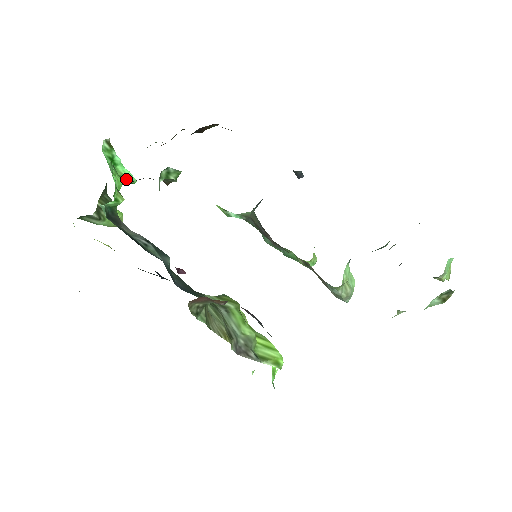
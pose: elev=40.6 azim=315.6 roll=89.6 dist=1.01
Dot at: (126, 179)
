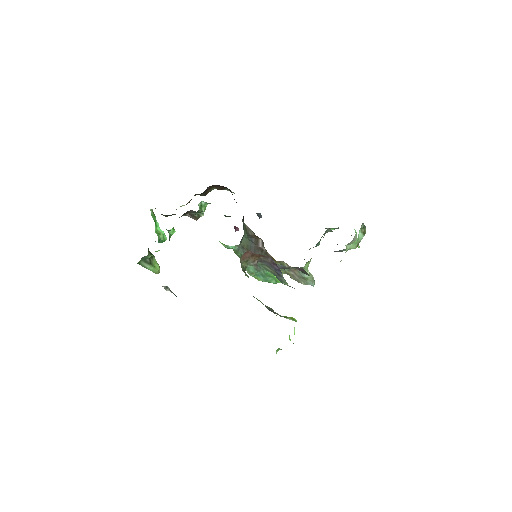
Dot at: (162, 236)
